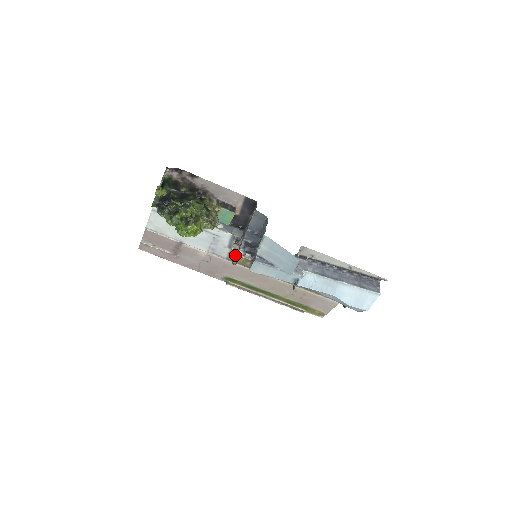
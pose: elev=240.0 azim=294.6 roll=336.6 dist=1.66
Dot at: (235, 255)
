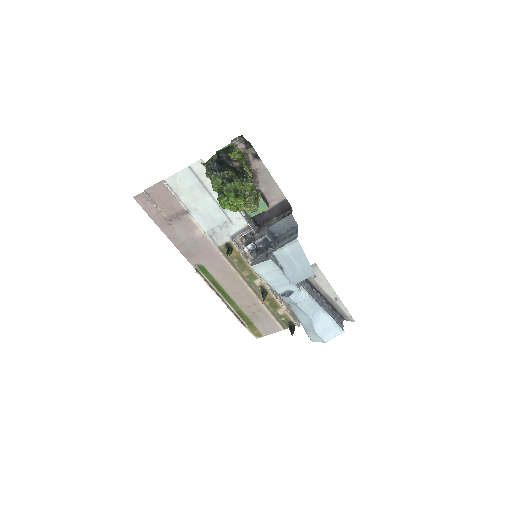
Dot at: (231, 247)
